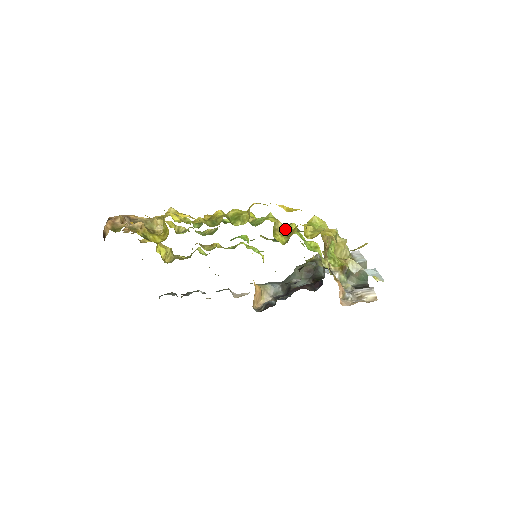
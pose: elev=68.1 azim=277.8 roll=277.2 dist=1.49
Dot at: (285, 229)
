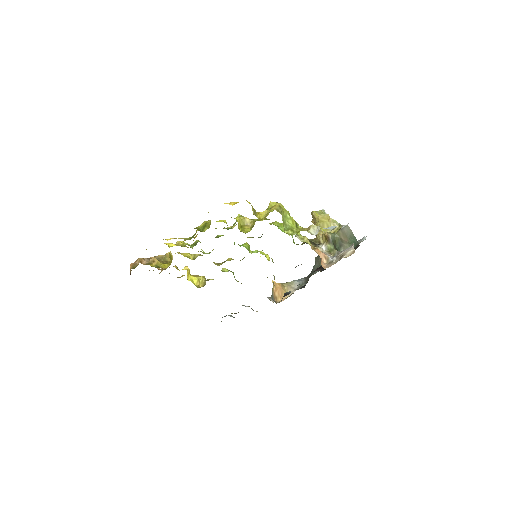
Dot at: (253, 222)
